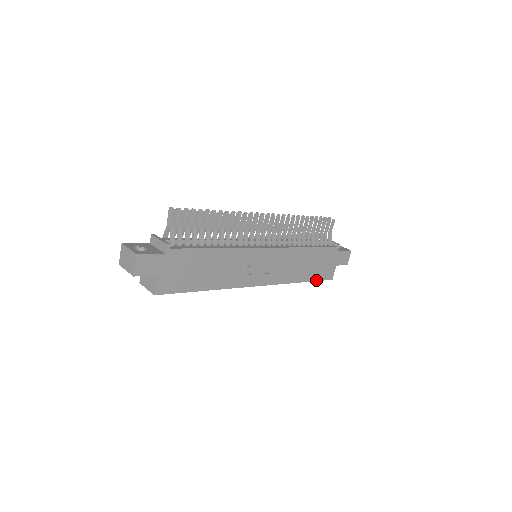
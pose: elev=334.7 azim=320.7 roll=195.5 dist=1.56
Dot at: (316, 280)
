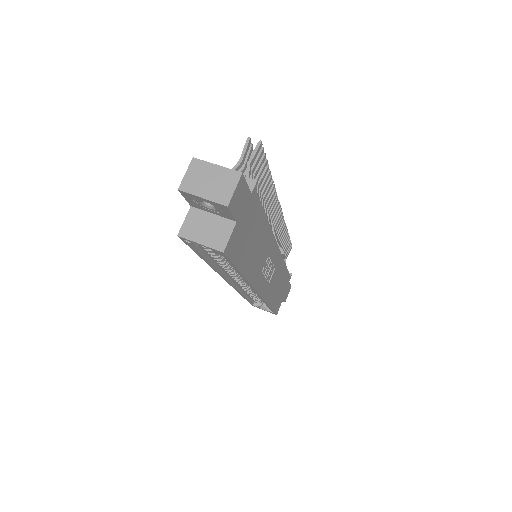
Dot at: (273, 310)
